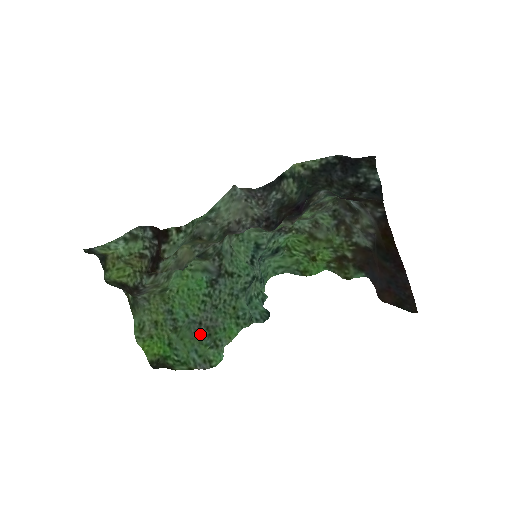
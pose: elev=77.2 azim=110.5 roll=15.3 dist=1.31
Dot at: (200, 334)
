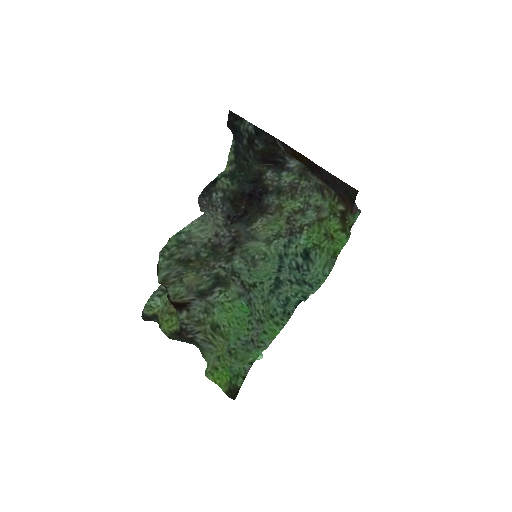
Dot at: occluded
